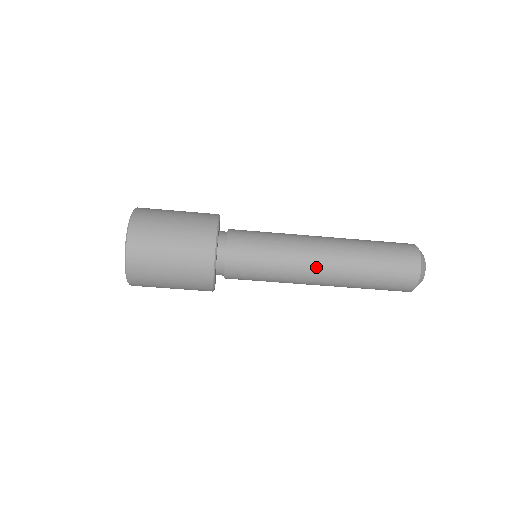
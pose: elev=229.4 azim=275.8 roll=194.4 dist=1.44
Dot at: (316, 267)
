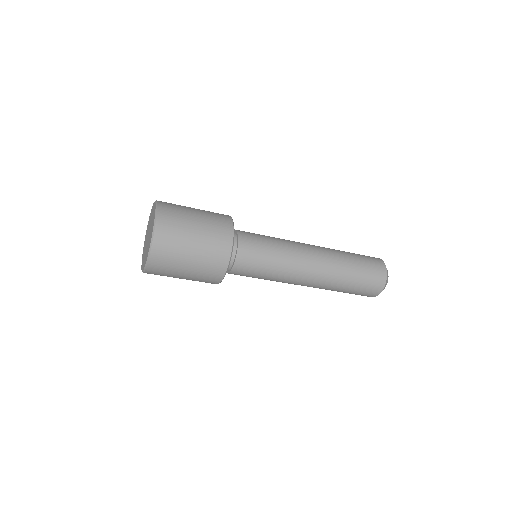
Dot at: (310, 263)
